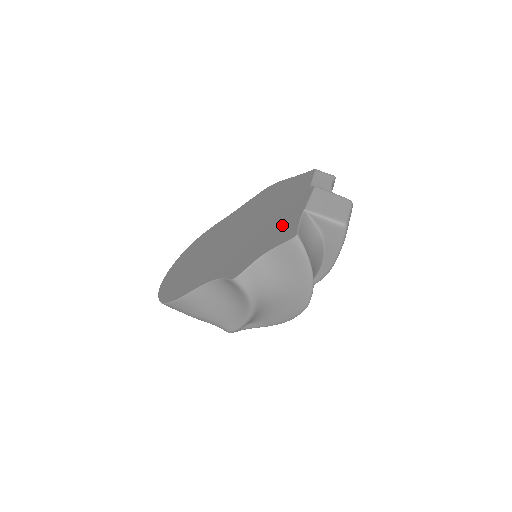
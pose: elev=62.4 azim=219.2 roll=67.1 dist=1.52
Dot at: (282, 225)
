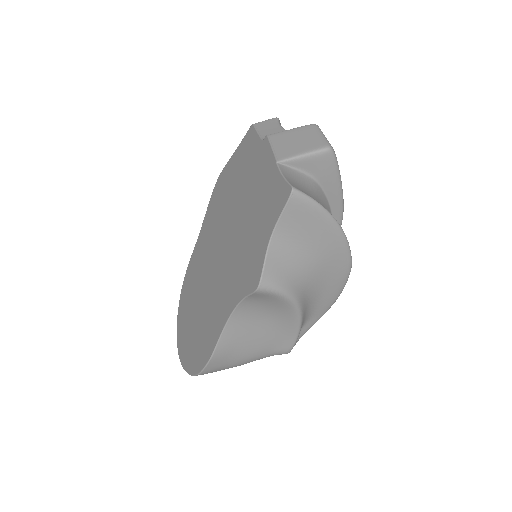
Dot at: (265, 196)
